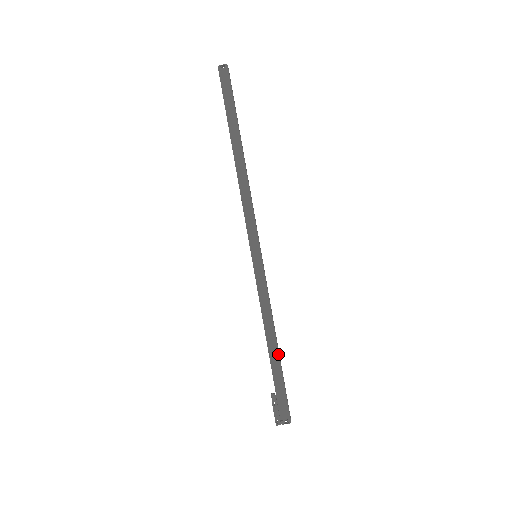
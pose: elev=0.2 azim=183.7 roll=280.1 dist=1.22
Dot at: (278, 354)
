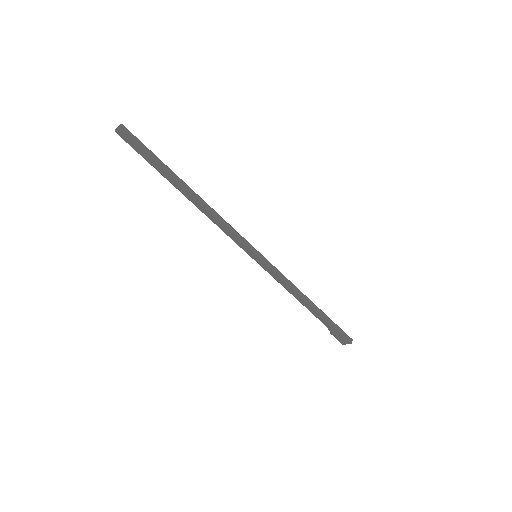
Dot at: (315, 311)
